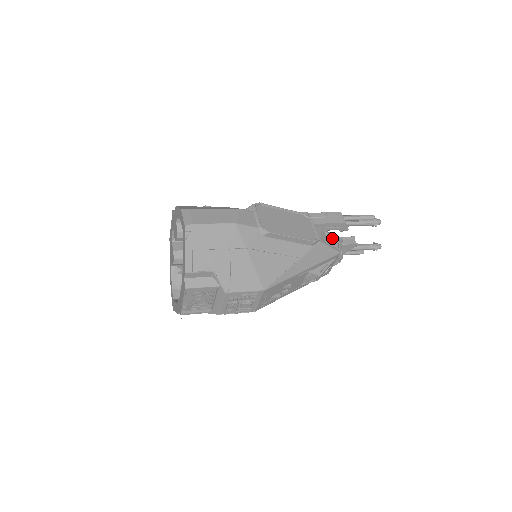
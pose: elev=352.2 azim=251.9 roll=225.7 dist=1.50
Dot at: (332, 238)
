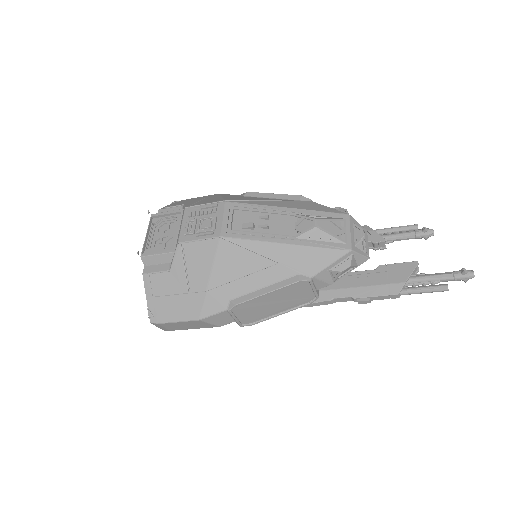
Dot at: occluded
